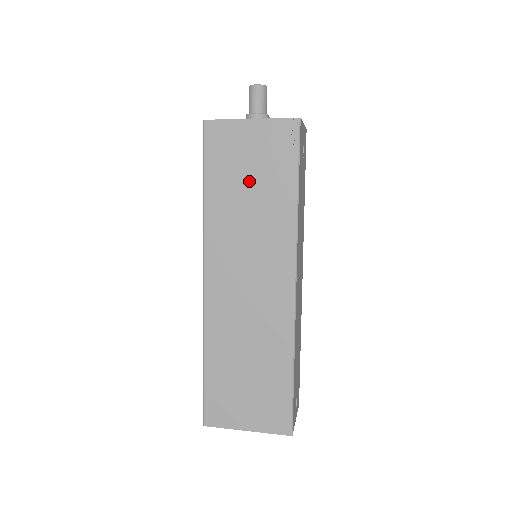
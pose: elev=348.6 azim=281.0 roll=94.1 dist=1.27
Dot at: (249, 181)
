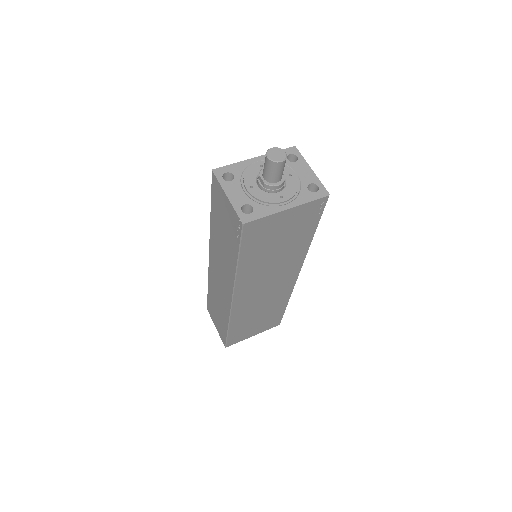
Dot at: (278, 244)
